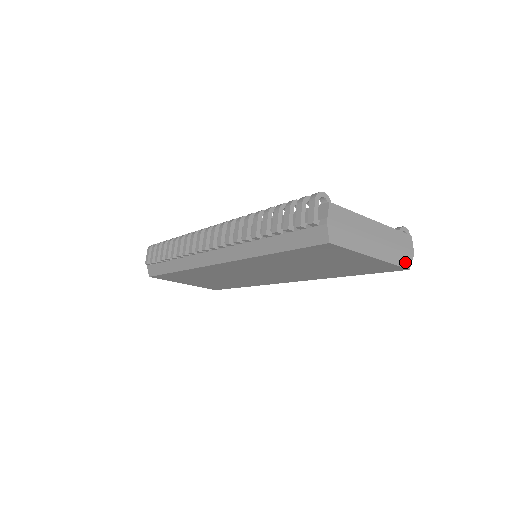
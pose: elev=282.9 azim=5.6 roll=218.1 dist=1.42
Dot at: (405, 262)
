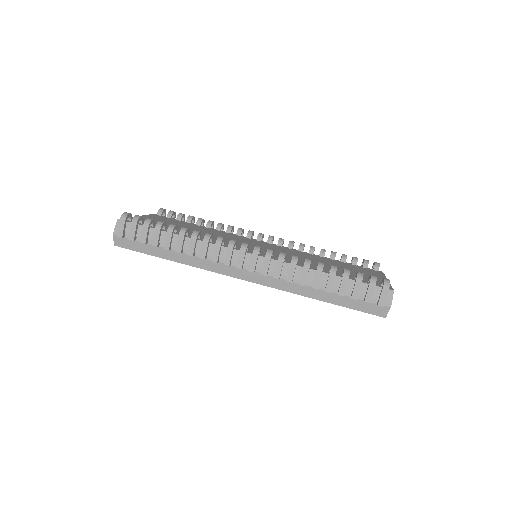
Dot at: occluded
